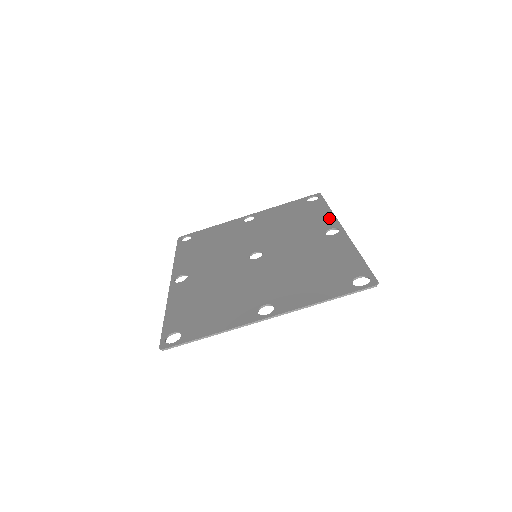
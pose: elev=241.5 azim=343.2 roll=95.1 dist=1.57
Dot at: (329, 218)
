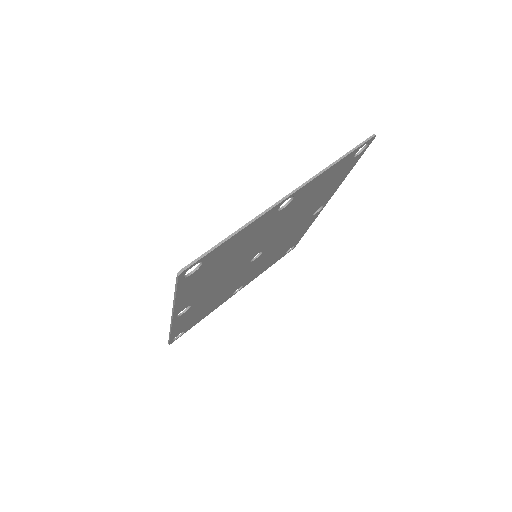
Dot at: occluded
